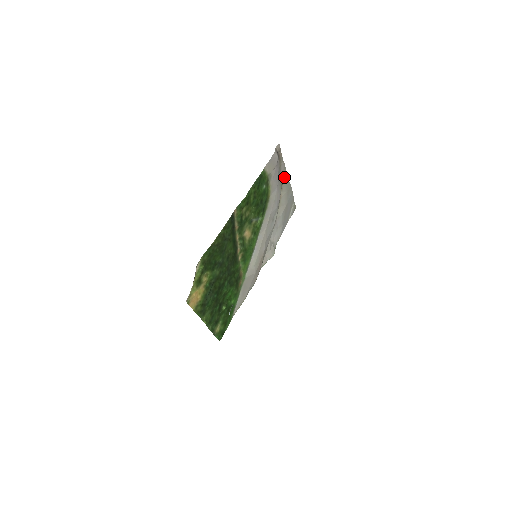
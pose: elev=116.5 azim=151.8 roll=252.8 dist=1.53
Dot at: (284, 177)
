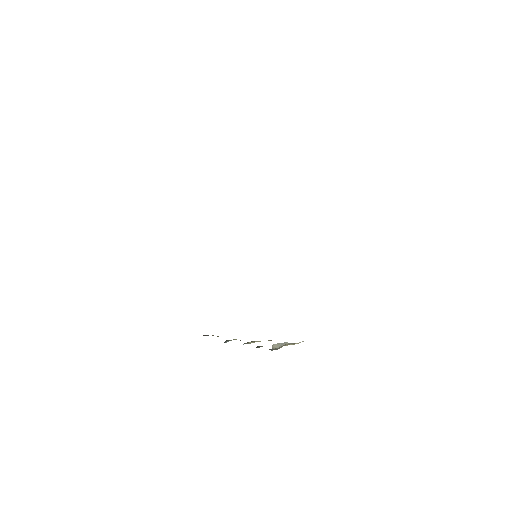
Dot at: occluded
